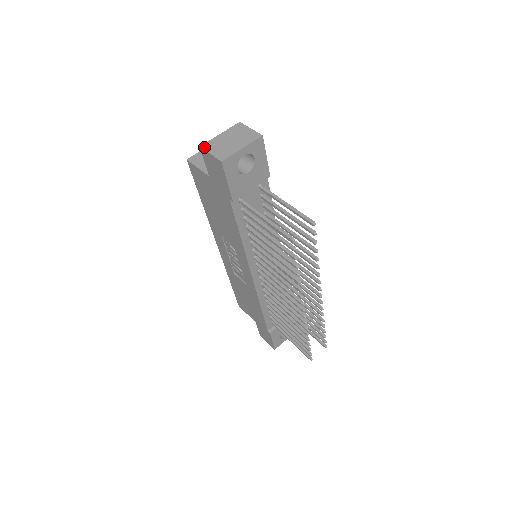
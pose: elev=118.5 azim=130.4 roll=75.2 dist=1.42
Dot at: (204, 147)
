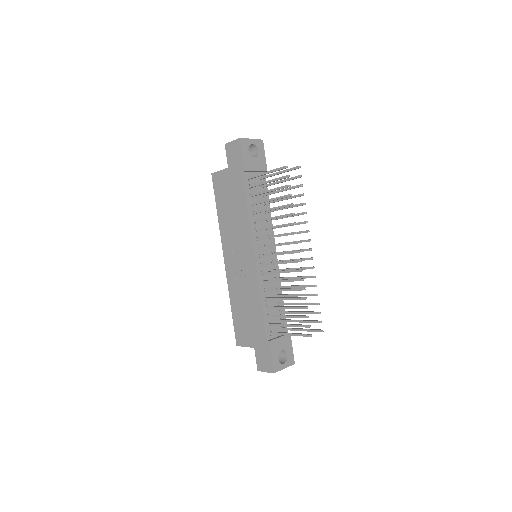
Dot at: (228, 143)
